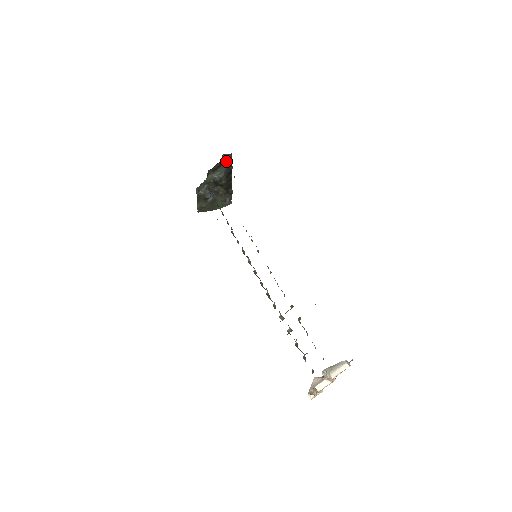
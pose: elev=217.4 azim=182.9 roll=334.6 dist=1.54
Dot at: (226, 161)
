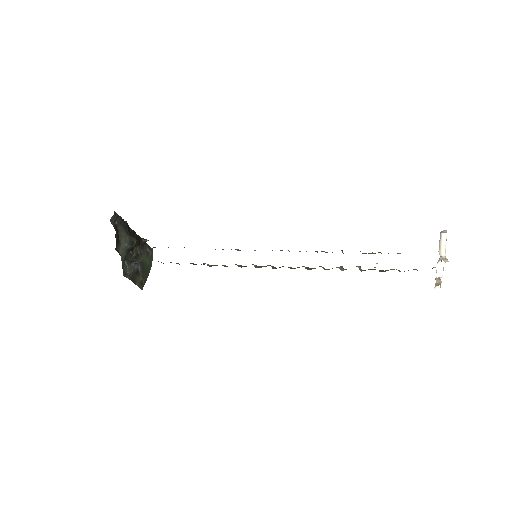
Dot at: (116, 224)
